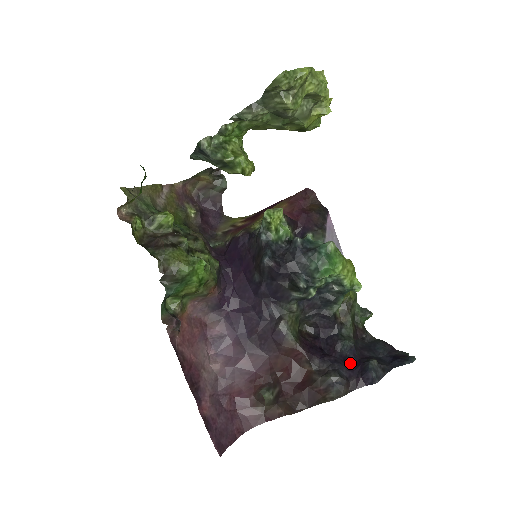
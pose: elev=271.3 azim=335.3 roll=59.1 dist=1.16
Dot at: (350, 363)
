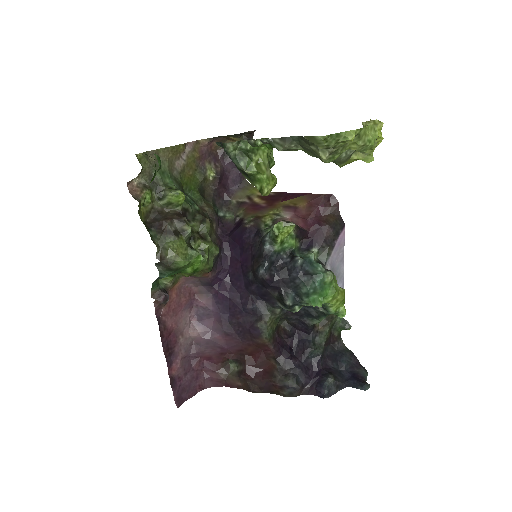
Dot at: (311, 370)
